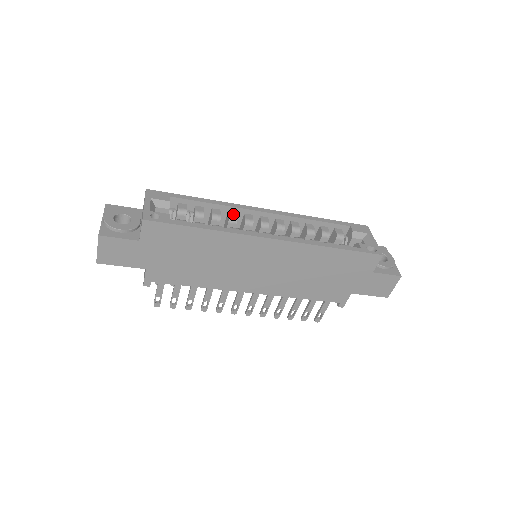
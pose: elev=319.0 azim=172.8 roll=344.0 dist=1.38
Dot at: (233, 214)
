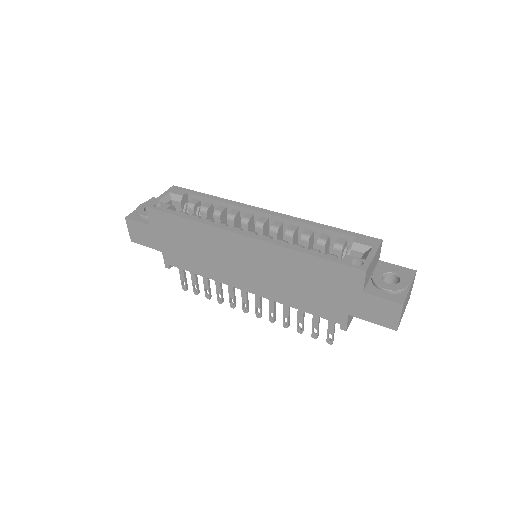
Dot at: (234, 212)
